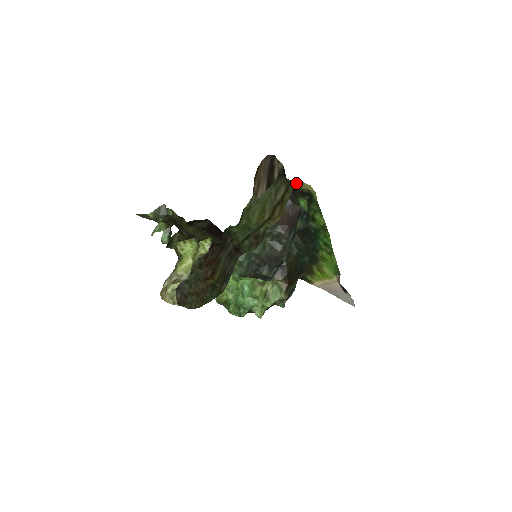
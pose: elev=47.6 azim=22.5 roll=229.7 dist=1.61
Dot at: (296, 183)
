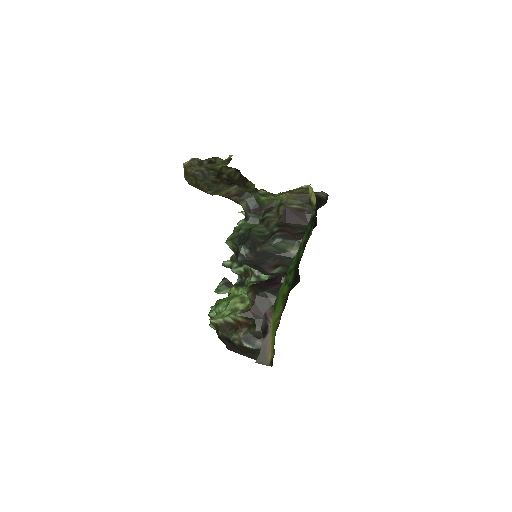
Dot at: (310, 189)
